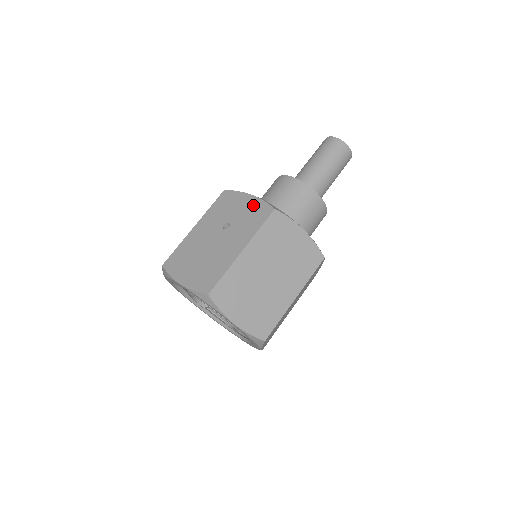
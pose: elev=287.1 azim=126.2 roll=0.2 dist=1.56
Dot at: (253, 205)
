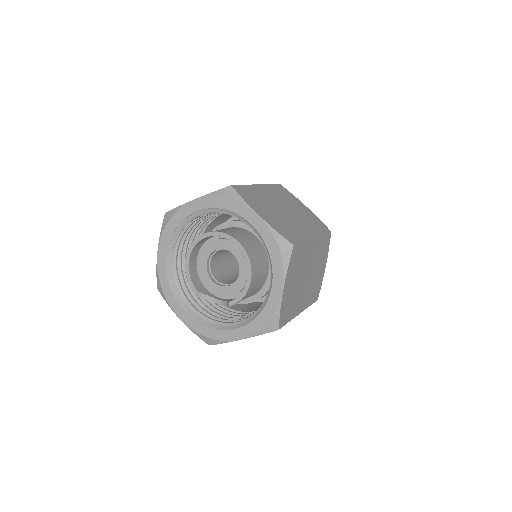
Dot at: occluded
